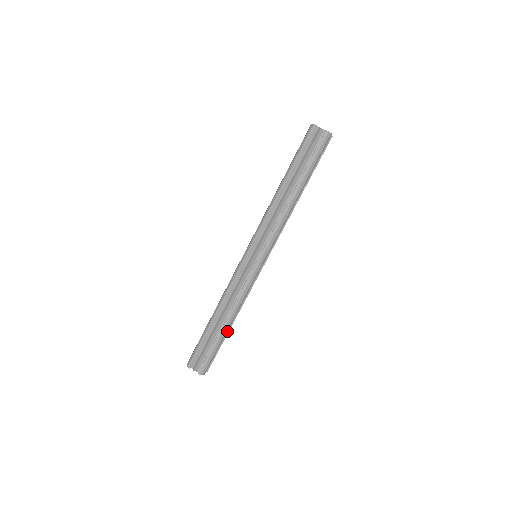
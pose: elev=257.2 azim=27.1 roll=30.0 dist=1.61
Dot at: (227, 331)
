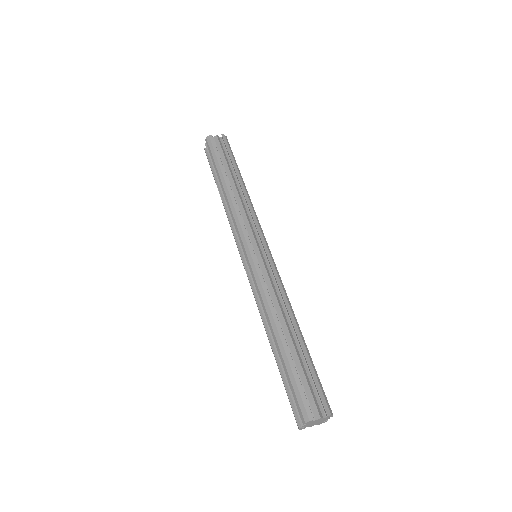
Dot at: occluded
